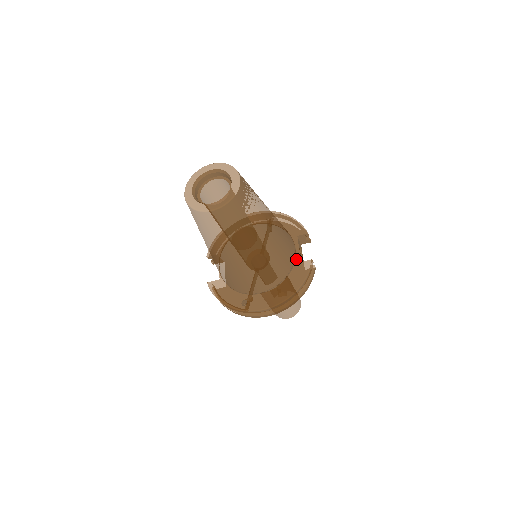
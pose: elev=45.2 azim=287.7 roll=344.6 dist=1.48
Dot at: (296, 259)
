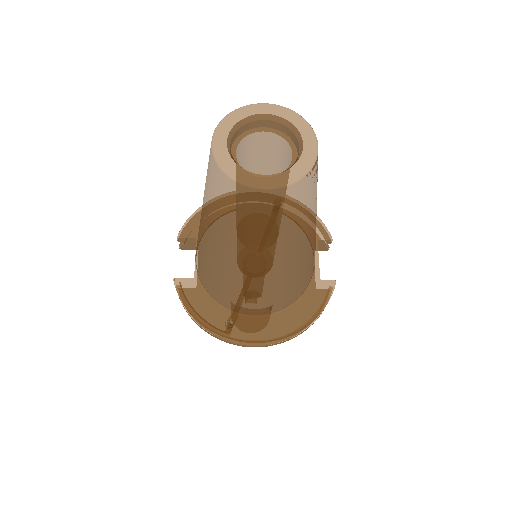
Dot at: (313, 274)
